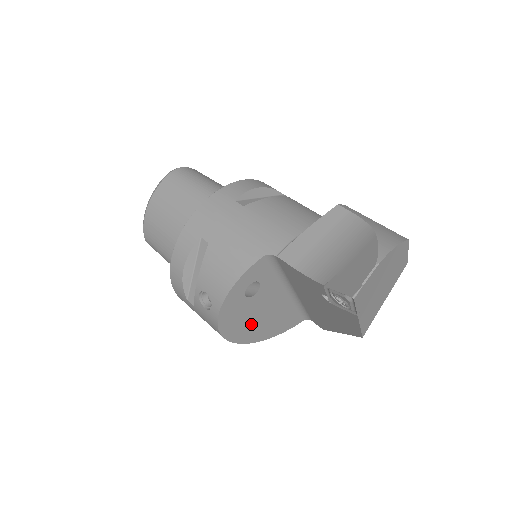
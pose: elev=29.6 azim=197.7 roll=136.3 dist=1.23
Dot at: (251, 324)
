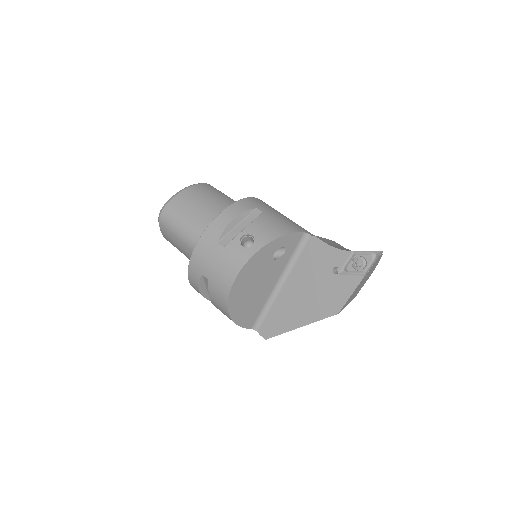
Dot at: (248, 288)
